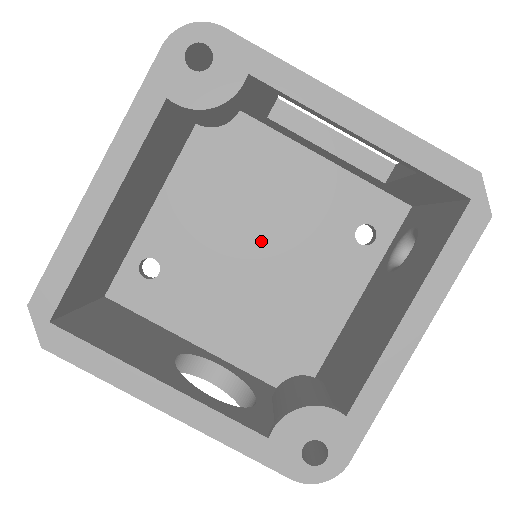
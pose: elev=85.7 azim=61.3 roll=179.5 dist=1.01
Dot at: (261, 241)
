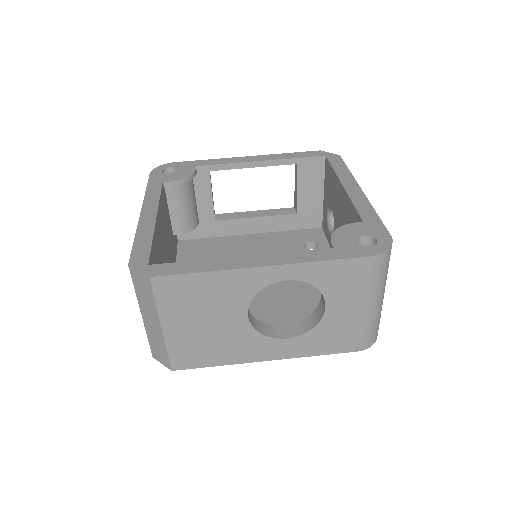
Dot at: occluded
